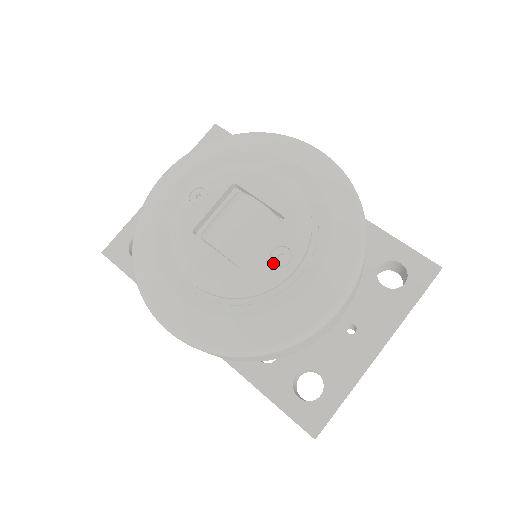
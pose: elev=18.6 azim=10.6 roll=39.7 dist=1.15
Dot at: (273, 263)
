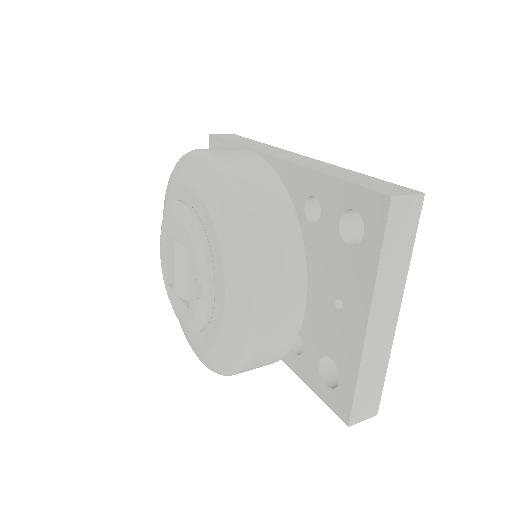
Dot at: (199, 296)
